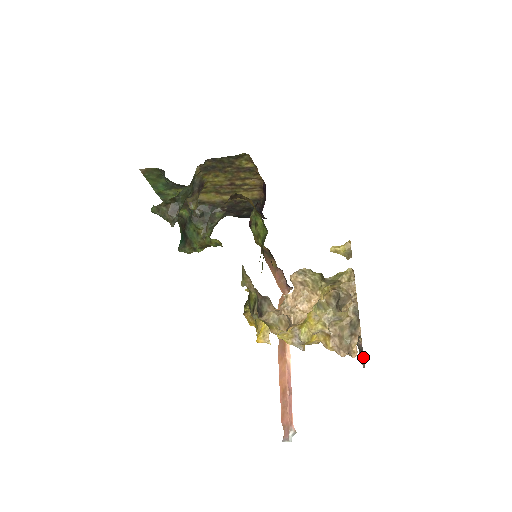
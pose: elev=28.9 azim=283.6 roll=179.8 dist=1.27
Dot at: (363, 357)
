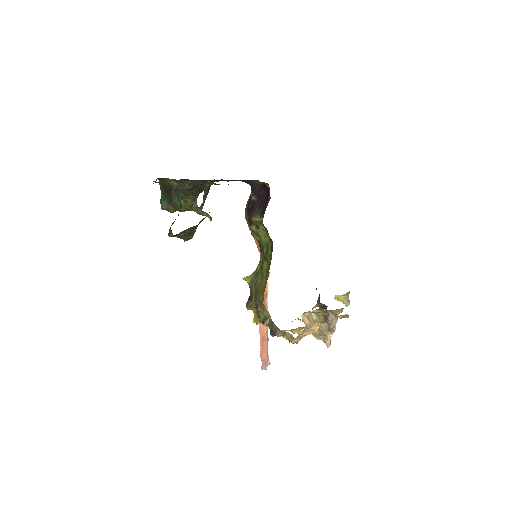
Dot at: occluded
